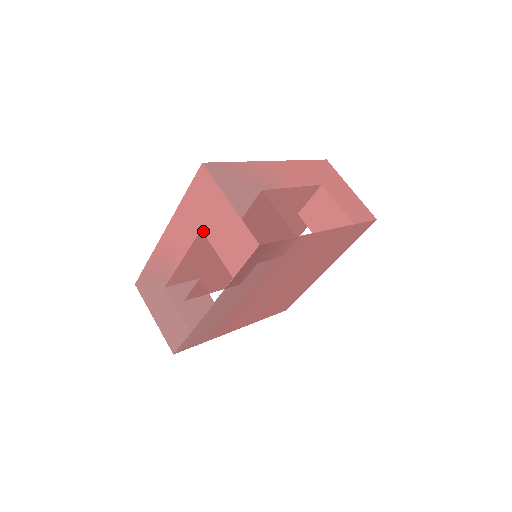
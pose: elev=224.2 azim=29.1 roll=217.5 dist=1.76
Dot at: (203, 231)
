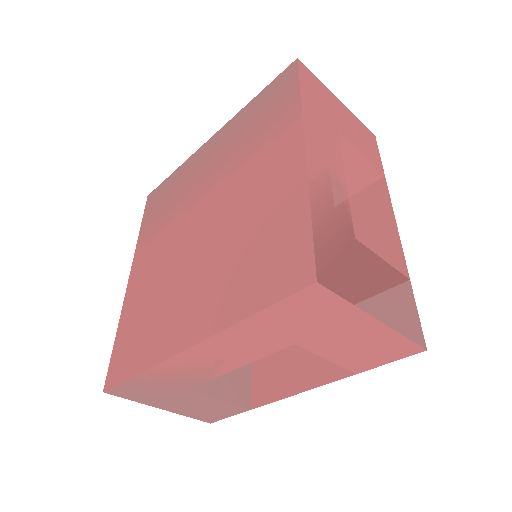
Dot at: (299, 346)
